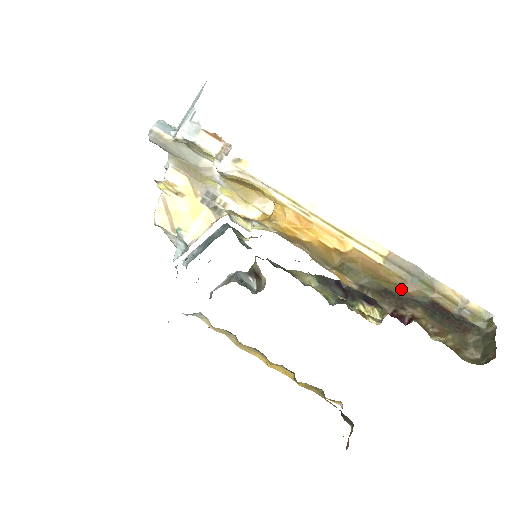
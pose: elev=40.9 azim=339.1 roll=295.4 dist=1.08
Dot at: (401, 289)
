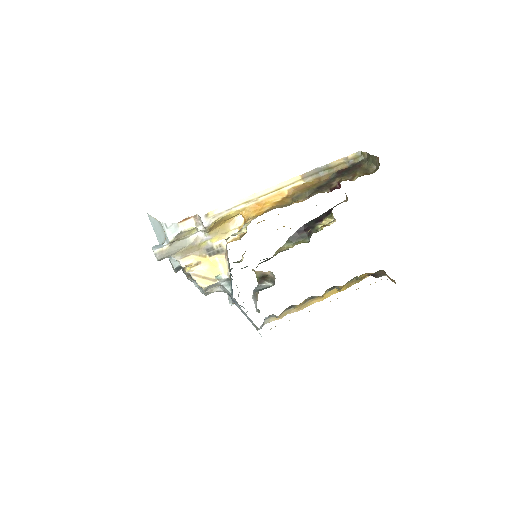
Dot at: (322, 182)
